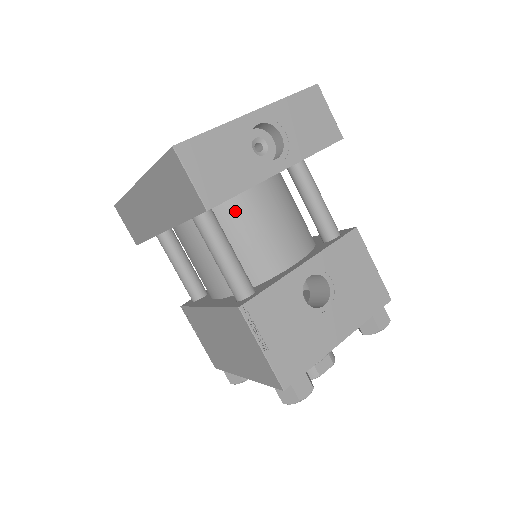
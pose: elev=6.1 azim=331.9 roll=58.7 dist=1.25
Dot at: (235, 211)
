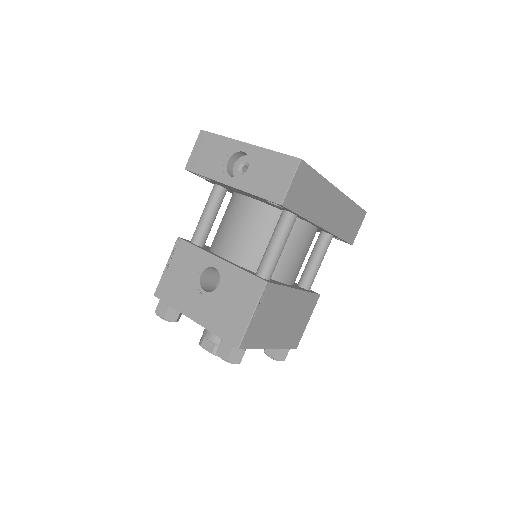
Dot at: (235, 202)
